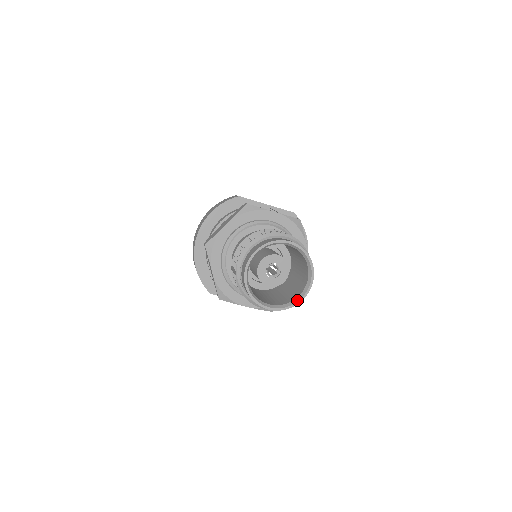
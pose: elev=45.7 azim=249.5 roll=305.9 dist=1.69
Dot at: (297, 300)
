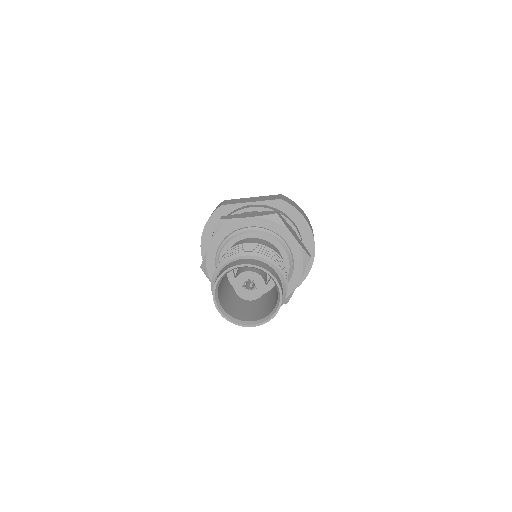
Dot at: (274, 311)
